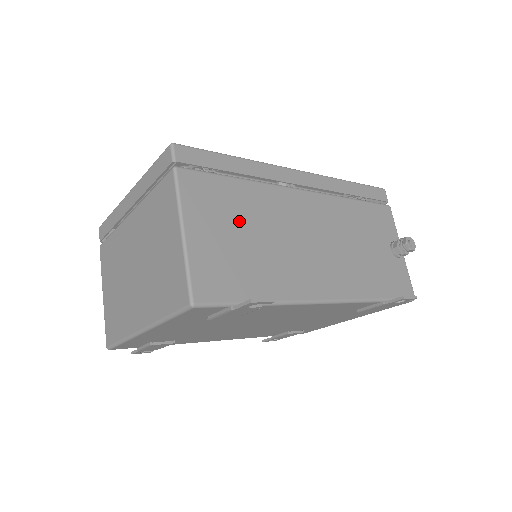
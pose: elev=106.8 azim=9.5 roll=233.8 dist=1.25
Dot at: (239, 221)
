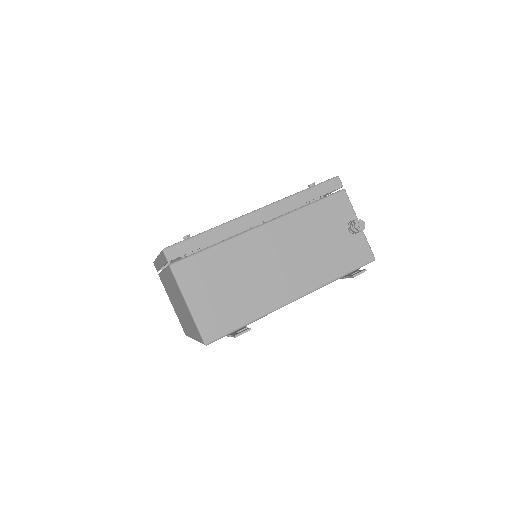
Dot at: (221, 278)
